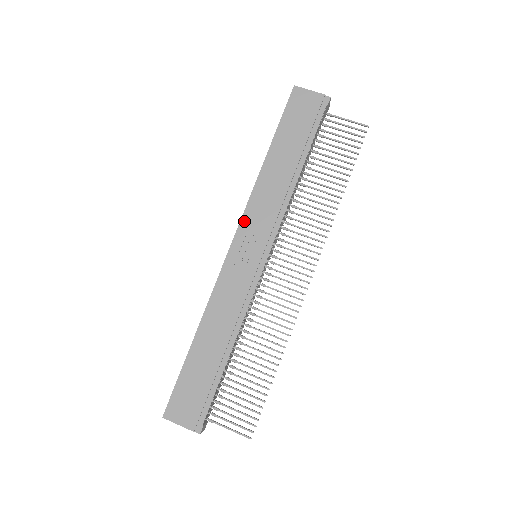
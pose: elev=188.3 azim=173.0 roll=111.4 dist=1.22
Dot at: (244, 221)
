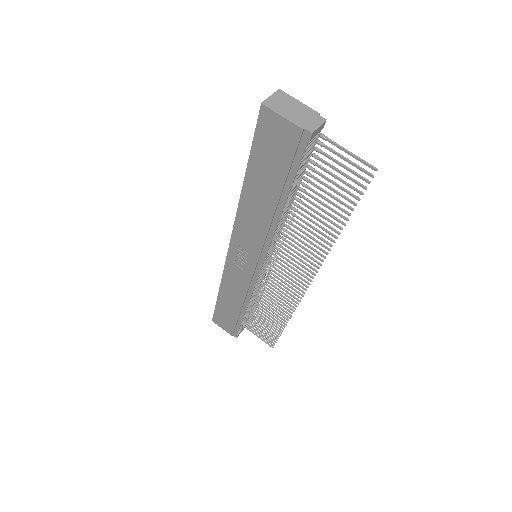
Dot at: (235, 235)
